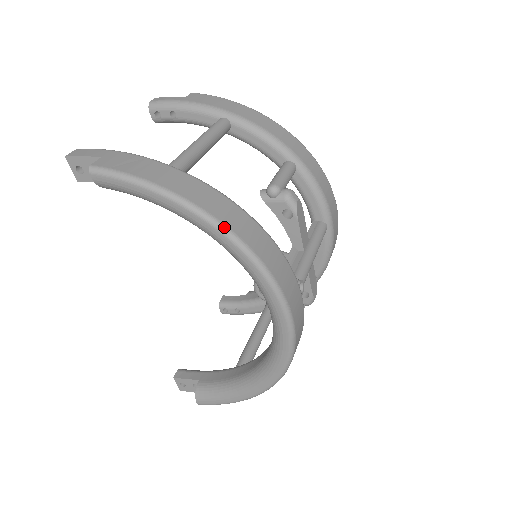
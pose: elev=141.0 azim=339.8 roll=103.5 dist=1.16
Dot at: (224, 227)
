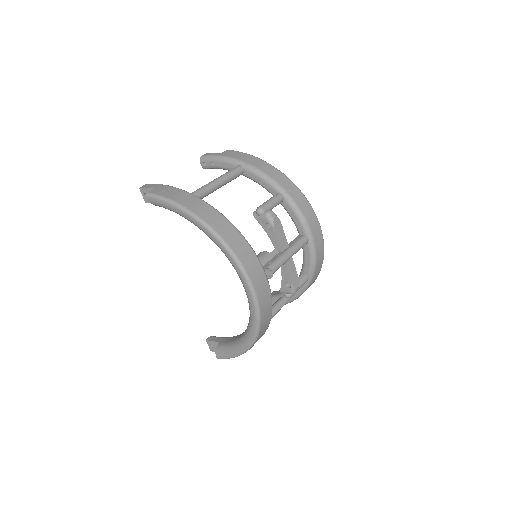
Dot at: (210, 228)
